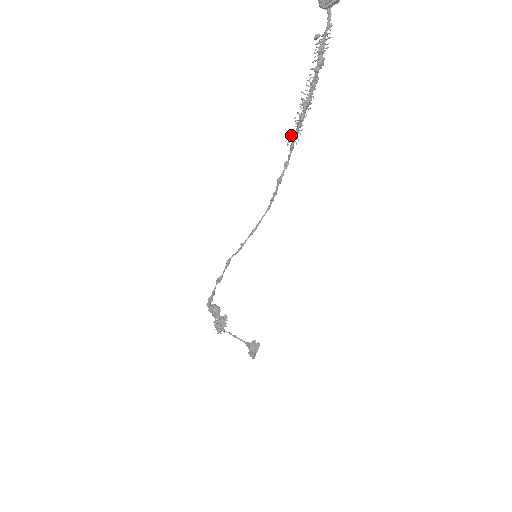
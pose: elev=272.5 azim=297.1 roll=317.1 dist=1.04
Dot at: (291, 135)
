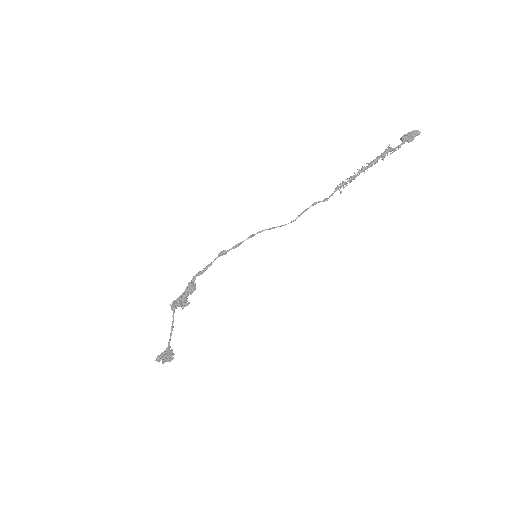
Dot at: (342, 183)
